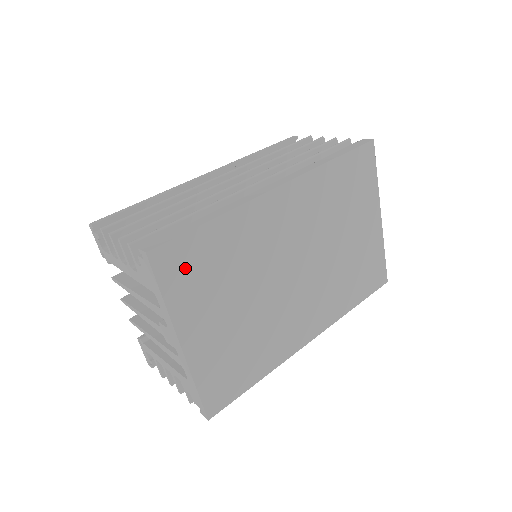
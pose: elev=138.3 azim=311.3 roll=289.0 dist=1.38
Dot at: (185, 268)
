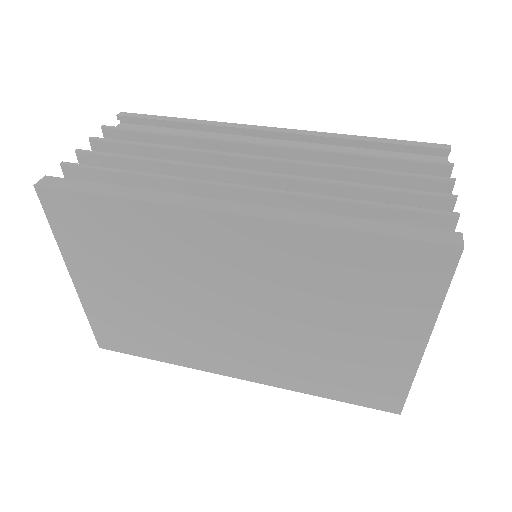
Dot at: (79, 223)
